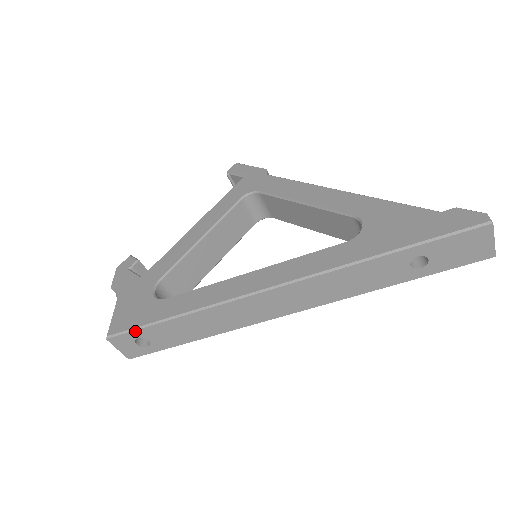
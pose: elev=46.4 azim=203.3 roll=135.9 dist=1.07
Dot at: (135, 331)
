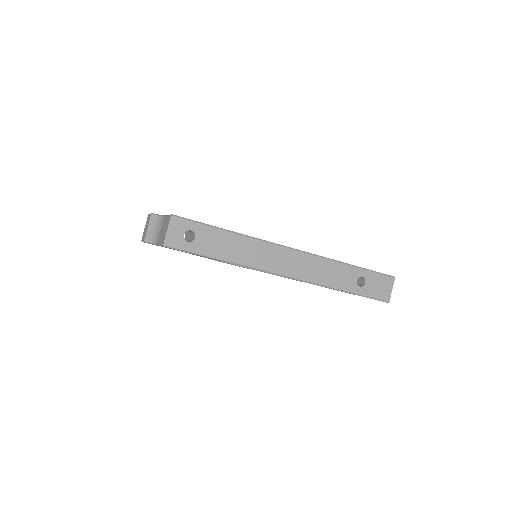
Dot at: (195, 223)
